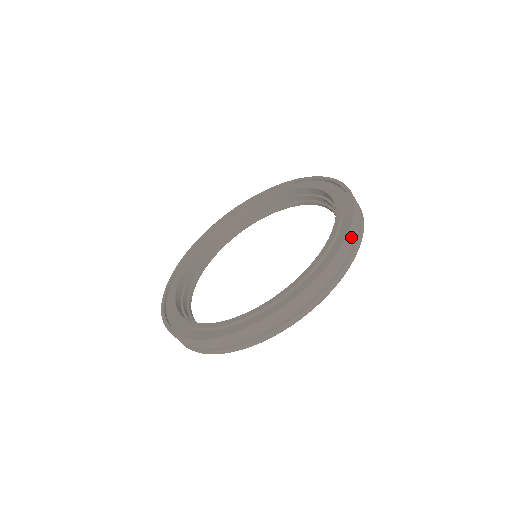
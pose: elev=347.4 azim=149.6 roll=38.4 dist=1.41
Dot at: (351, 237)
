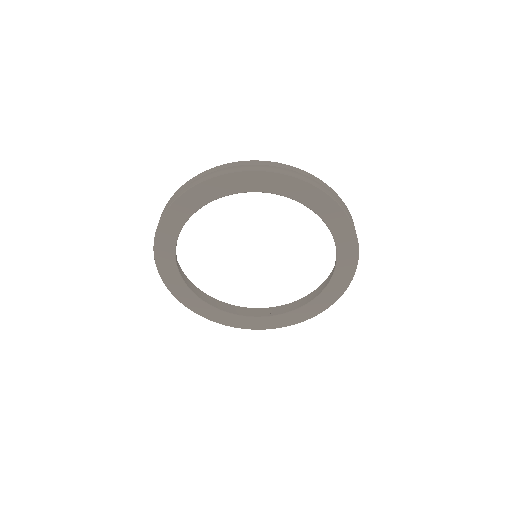
Dot at: occluded
